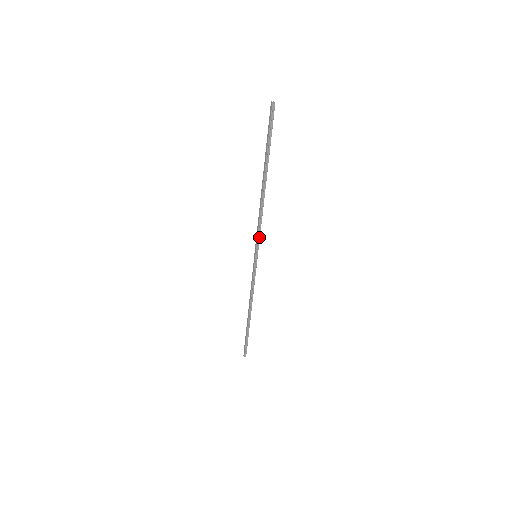
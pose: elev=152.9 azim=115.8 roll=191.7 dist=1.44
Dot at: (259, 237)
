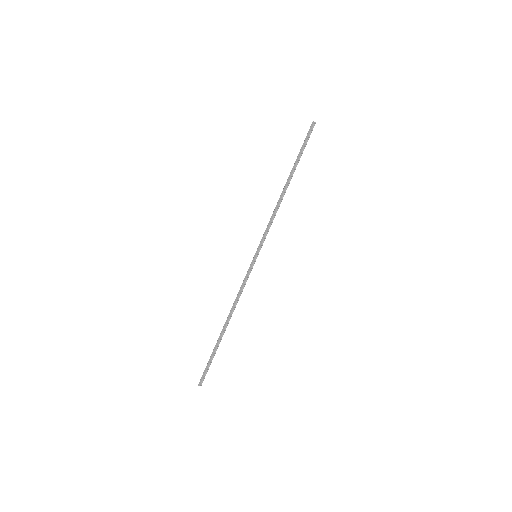
Dot at: occluded
